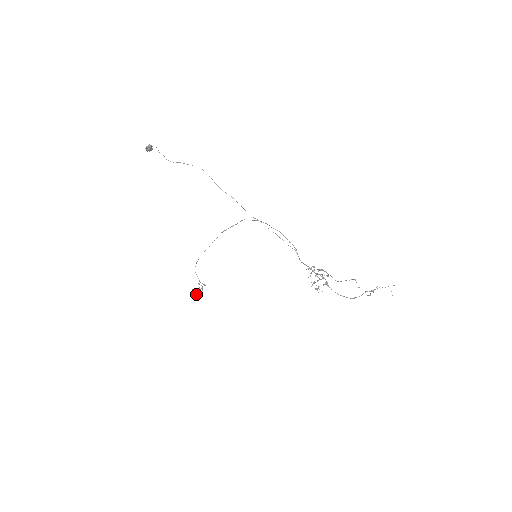
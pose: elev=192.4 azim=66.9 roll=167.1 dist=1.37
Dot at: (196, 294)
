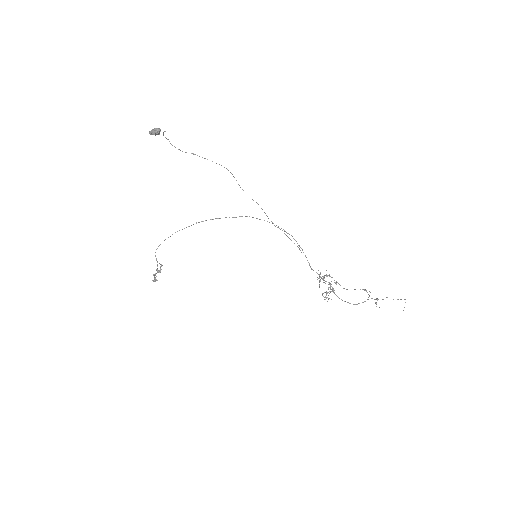
Dot at: (156, 279)
